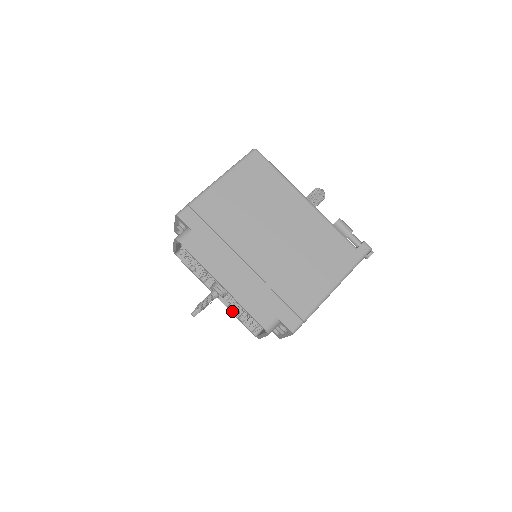
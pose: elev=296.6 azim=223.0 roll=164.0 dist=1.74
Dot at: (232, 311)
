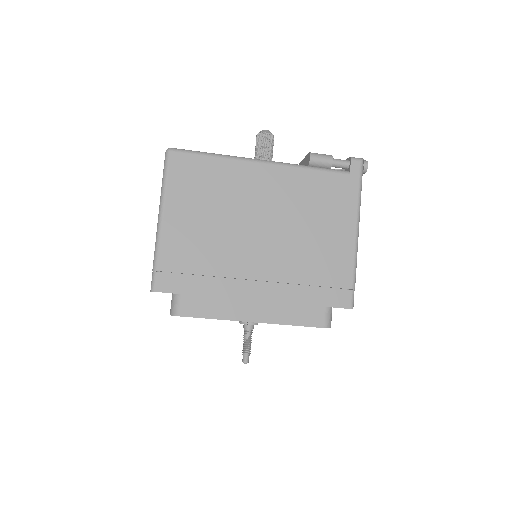
Dot at: occluded
